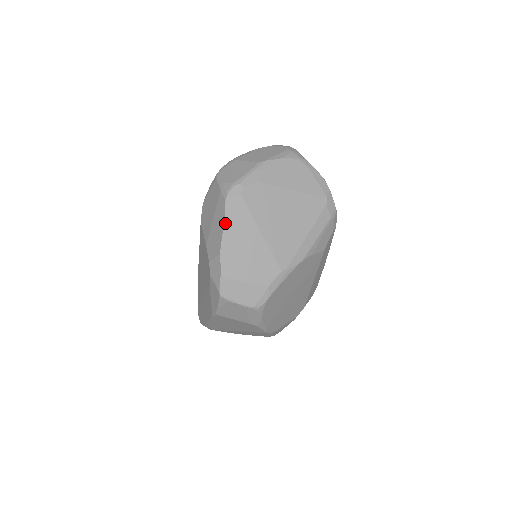
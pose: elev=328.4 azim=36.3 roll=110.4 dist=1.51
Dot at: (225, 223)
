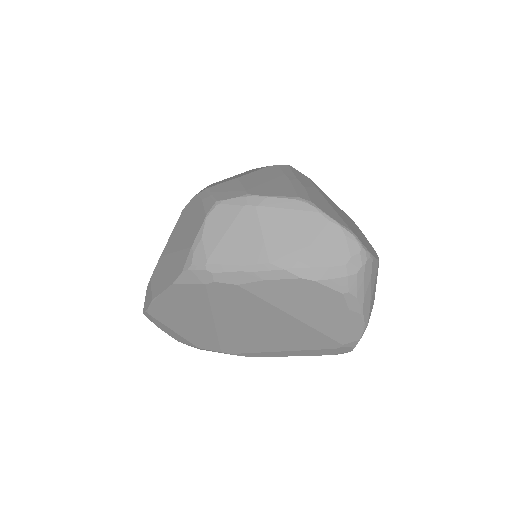
Dot at: (170, 288)
